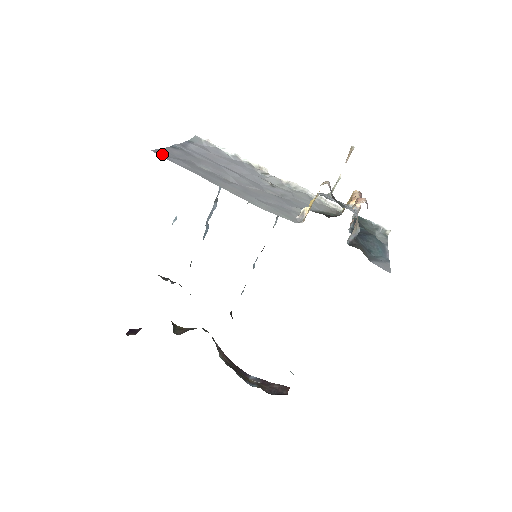
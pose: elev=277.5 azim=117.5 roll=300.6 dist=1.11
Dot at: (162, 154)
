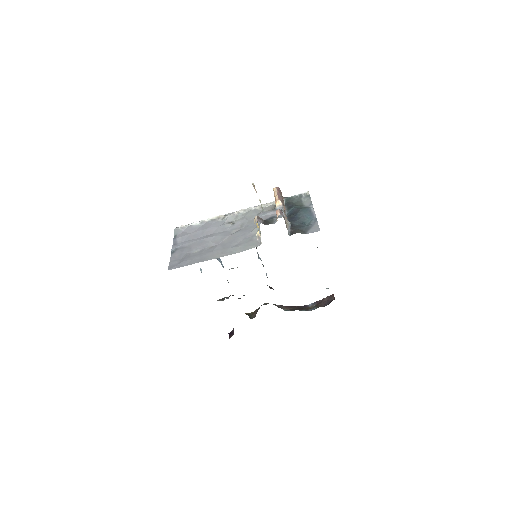
Dot at: (174, 266)
